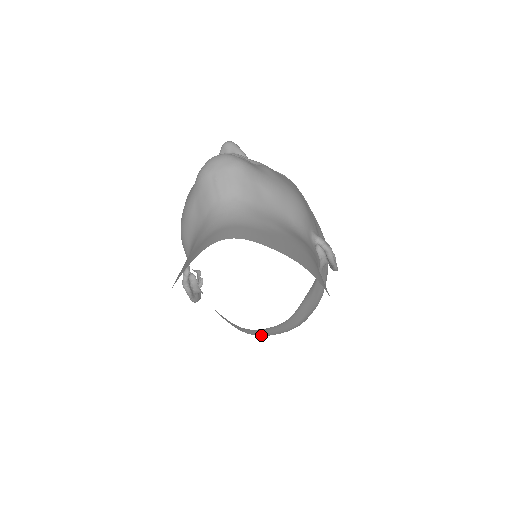
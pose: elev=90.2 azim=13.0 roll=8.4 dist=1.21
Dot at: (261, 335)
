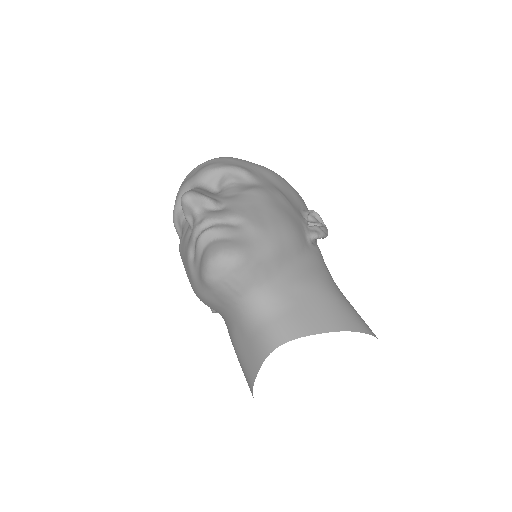
Dot at: occluded
